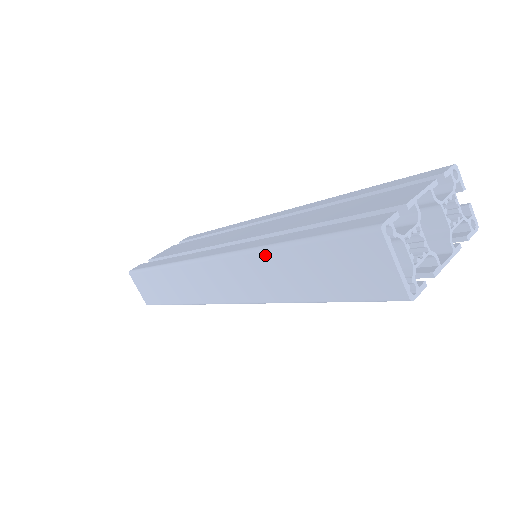
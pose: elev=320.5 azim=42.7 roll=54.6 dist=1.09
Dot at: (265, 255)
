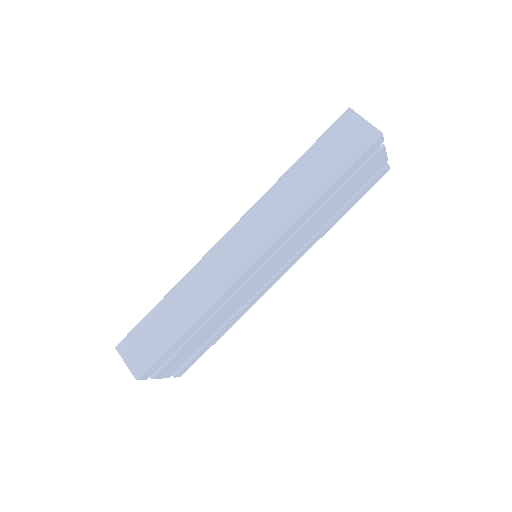
Dot at: (281, 182)
